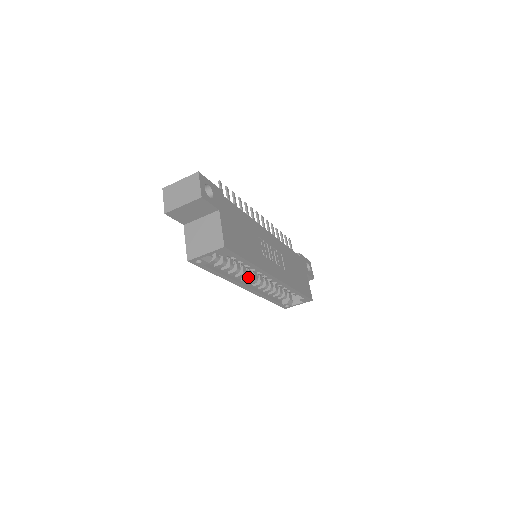
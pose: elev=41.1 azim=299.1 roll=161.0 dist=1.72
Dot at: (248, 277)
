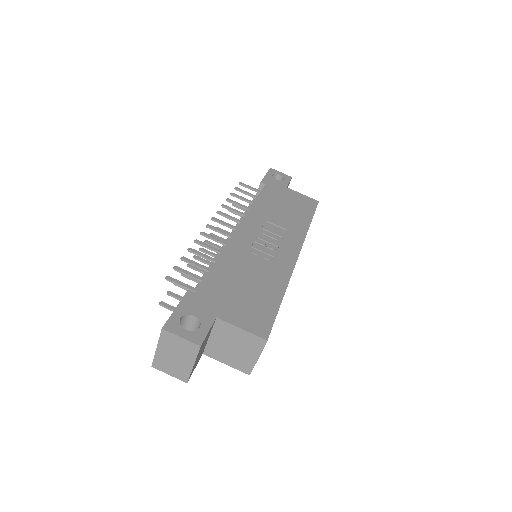
Dot at: occluded
